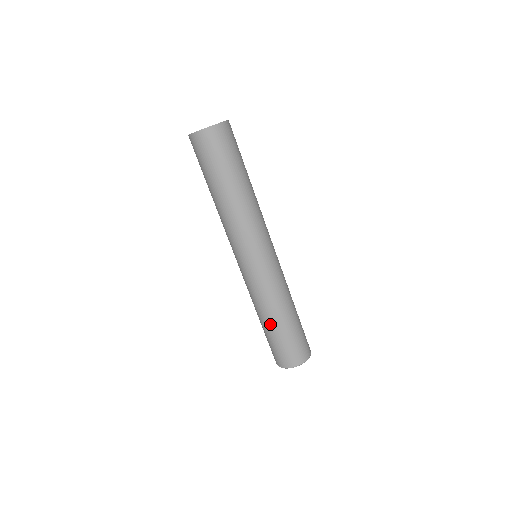
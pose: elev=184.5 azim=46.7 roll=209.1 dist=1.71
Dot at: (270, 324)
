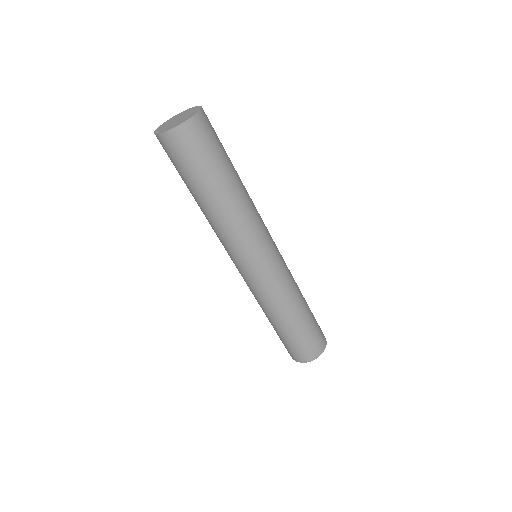
Dot at: (284, 325)
